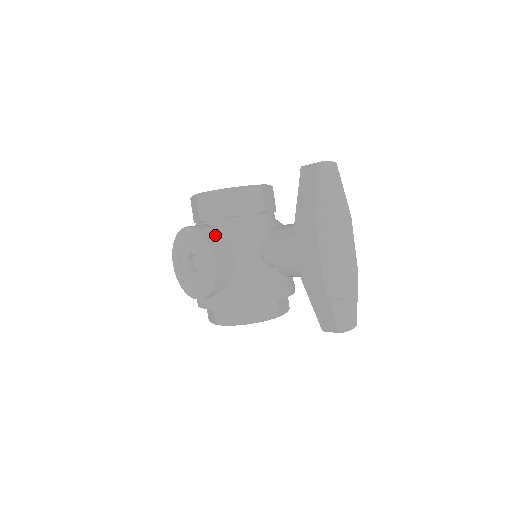
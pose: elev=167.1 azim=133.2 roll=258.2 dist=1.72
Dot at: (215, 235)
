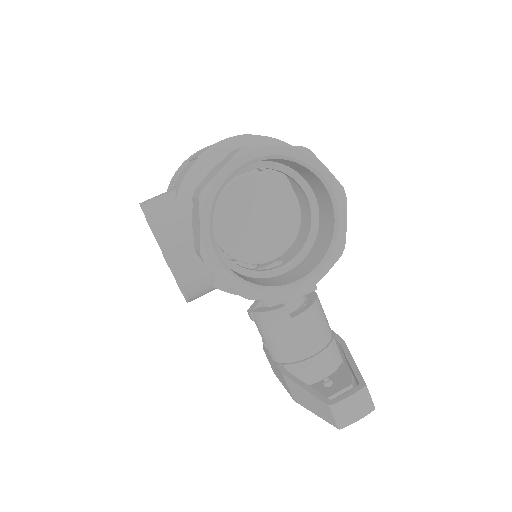
Dot at: (201, 290)
